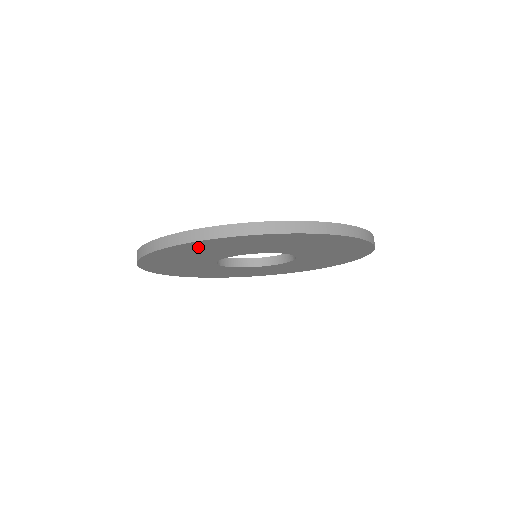
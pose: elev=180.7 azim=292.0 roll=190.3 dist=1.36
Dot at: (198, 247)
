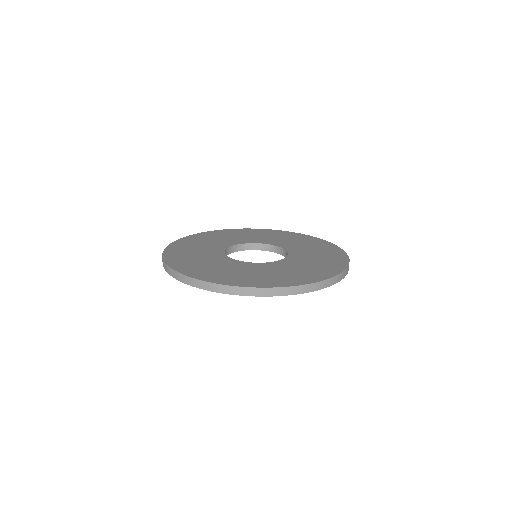
Dot at: occluded
